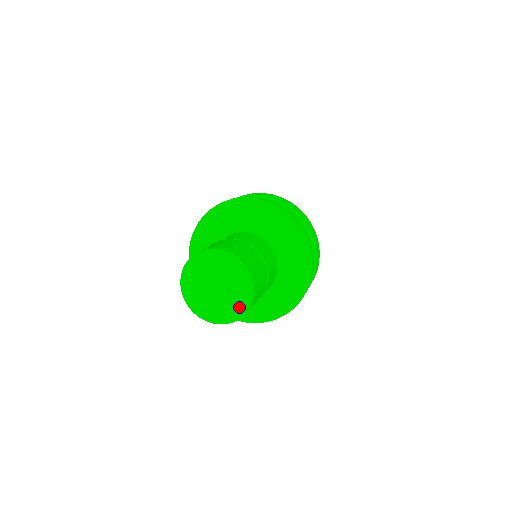
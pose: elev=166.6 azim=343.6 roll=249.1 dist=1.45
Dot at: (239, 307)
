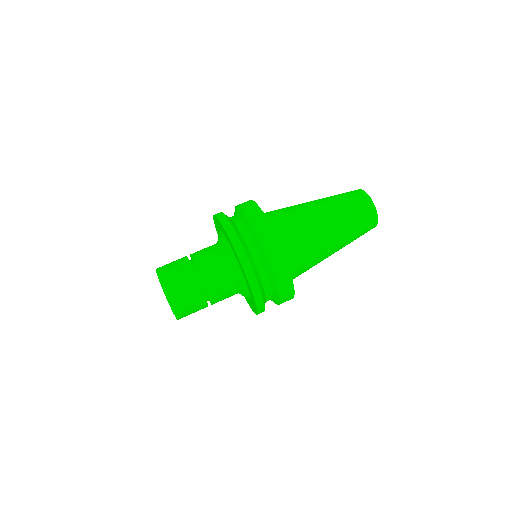
Dot at: occluded
